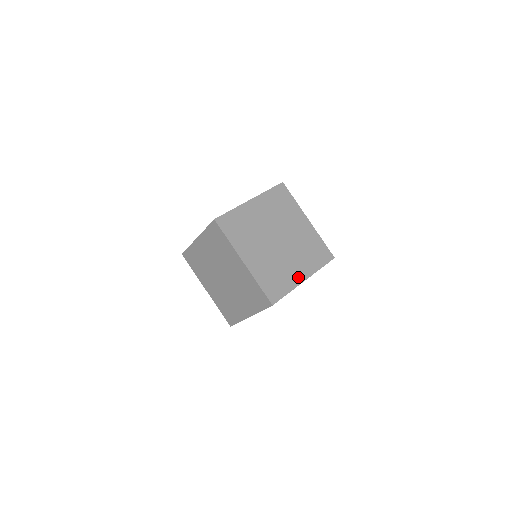
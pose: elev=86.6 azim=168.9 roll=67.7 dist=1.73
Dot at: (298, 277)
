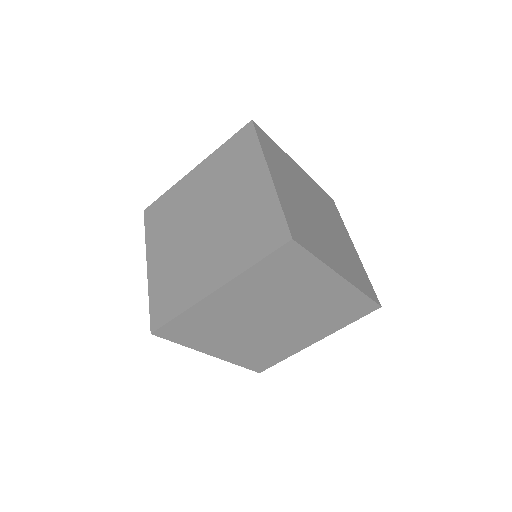
Dot at: (334, 264)
